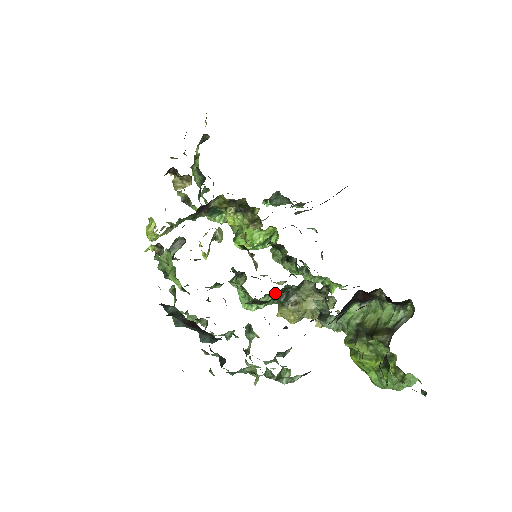
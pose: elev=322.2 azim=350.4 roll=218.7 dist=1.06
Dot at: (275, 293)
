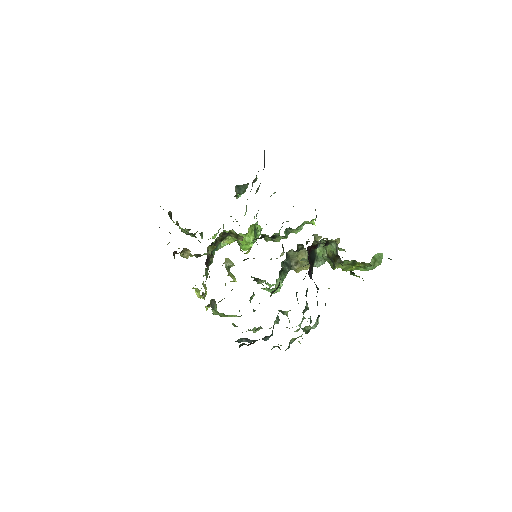
Dot at: occluded
